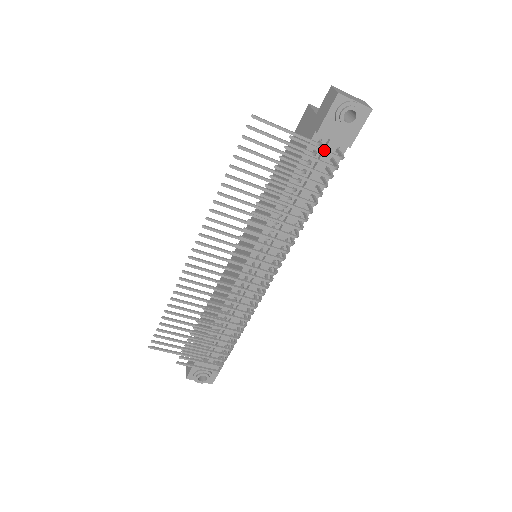
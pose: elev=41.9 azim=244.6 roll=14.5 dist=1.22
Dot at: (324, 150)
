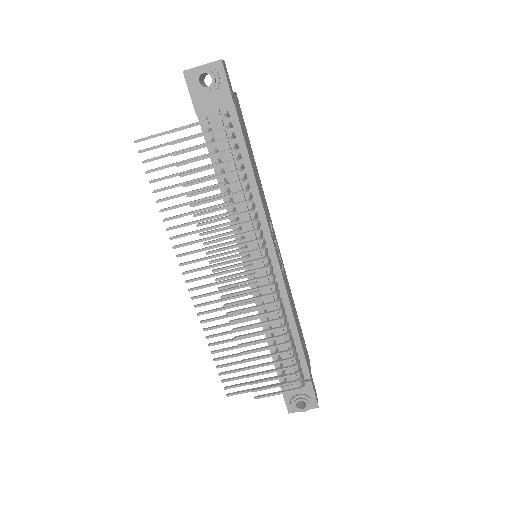
Dot at: (201, 122)
